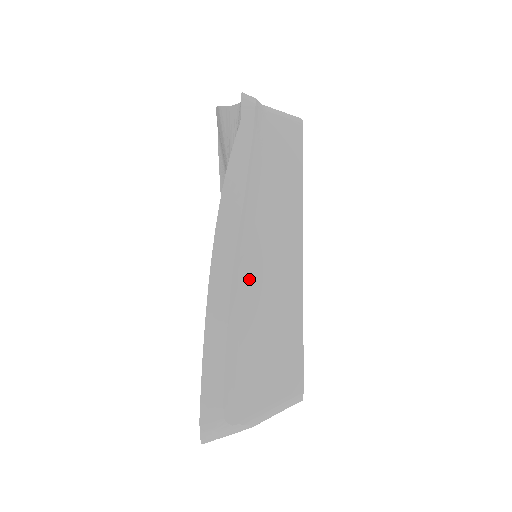
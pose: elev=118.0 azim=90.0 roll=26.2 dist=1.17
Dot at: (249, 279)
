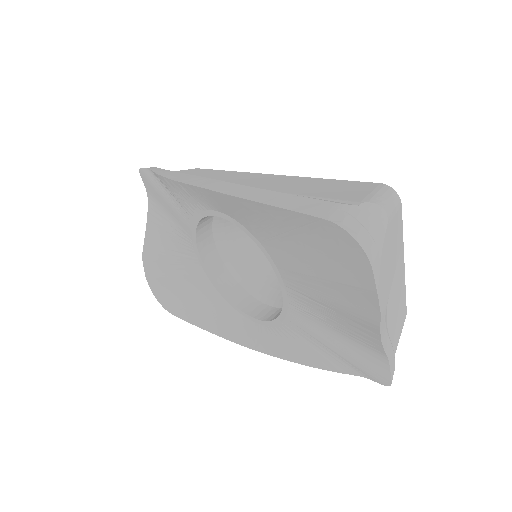
Dot at: occluded
